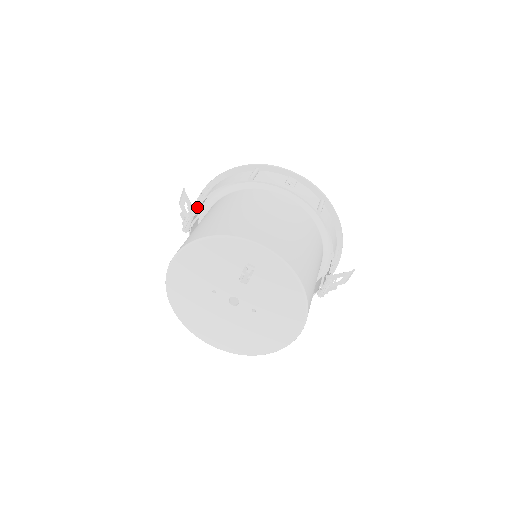
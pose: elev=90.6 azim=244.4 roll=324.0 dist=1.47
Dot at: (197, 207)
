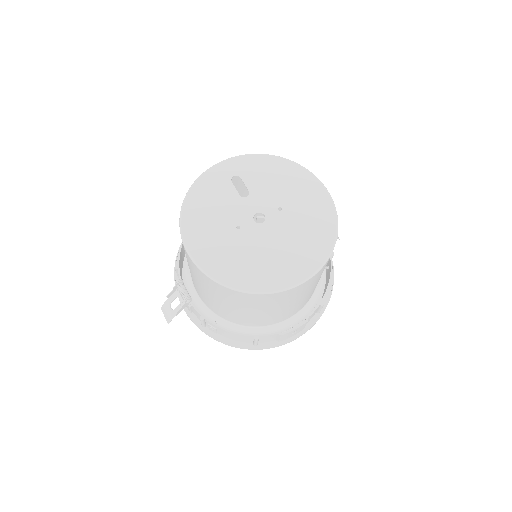
Dot at: occluded
